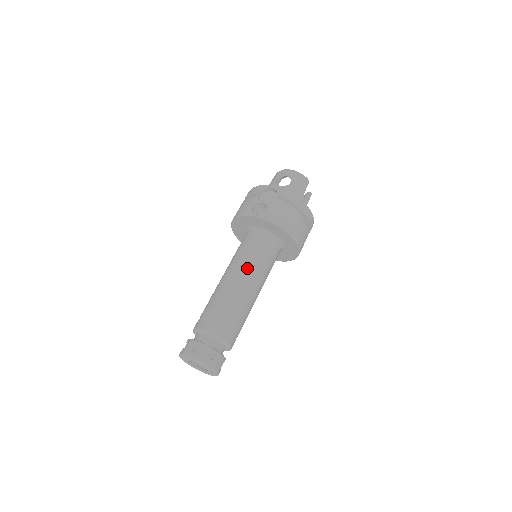
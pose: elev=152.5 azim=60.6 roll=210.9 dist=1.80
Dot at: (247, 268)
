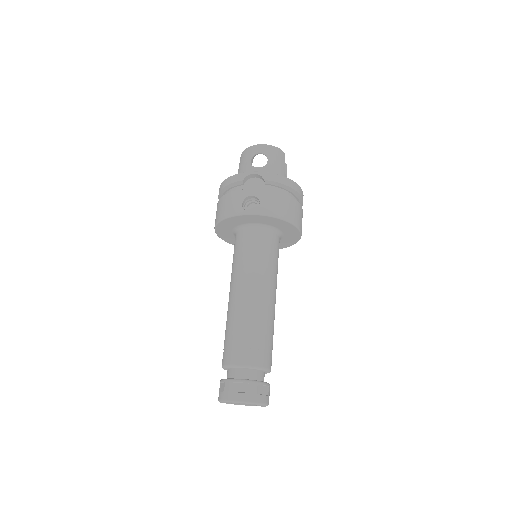
Dot at: (259, 276)
